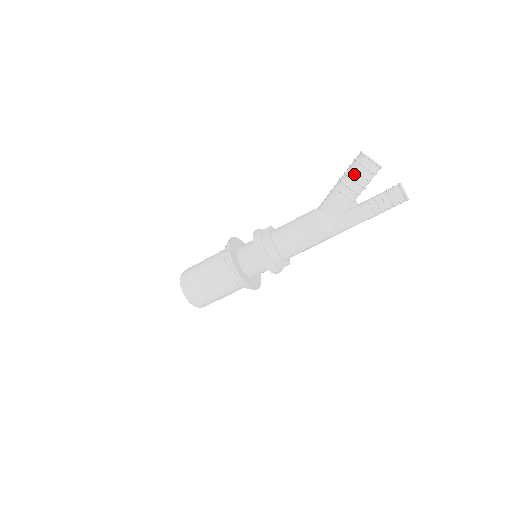
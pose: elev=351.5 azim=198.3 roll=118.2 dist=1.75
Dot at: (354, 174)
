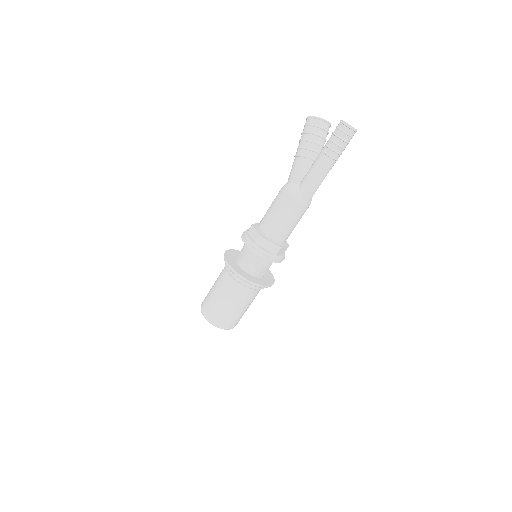
Dot at: (302, 136)
